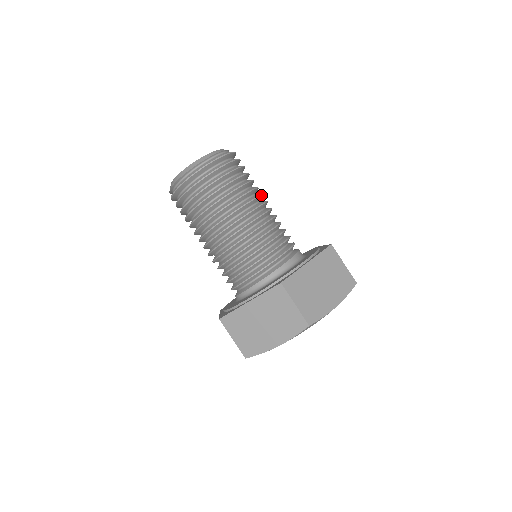
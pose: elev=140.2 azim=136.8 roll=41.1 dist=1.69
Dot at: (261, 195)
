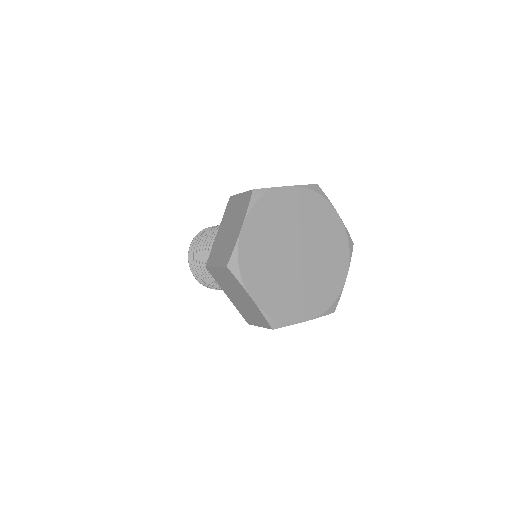
Dot at: occluded
